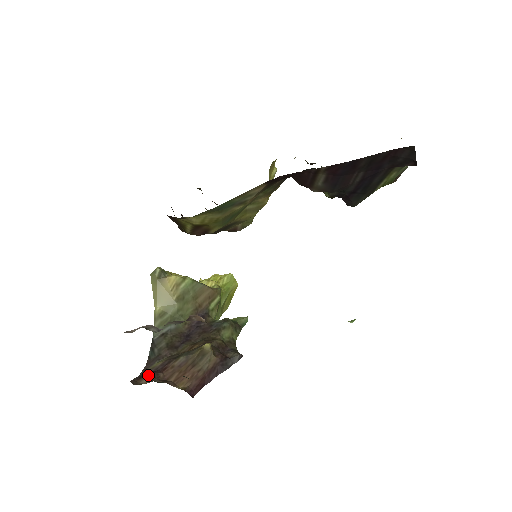
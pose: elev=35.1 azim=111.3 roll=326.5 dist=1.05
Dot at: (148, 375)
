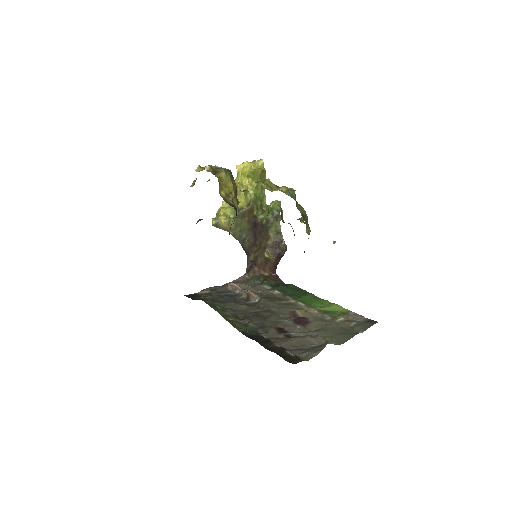
Dot at: (251, 271)
